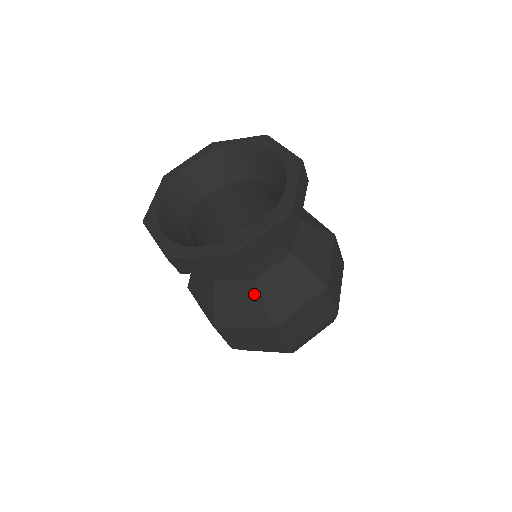
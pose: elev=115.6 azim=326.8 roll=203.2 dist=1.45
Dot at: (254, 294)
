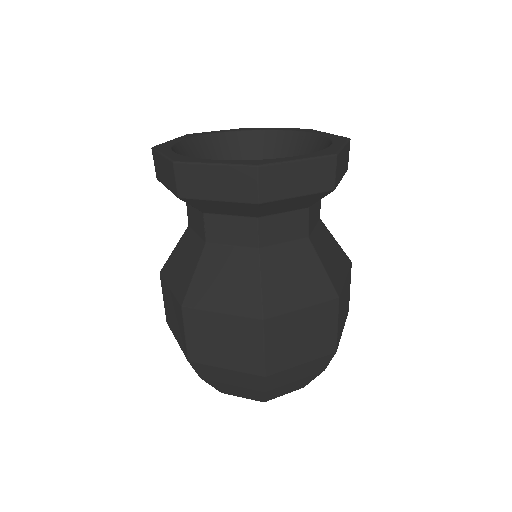
Dot at: (196, 257)
